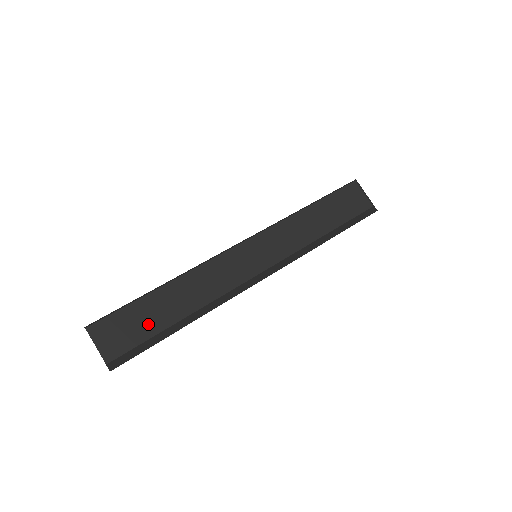
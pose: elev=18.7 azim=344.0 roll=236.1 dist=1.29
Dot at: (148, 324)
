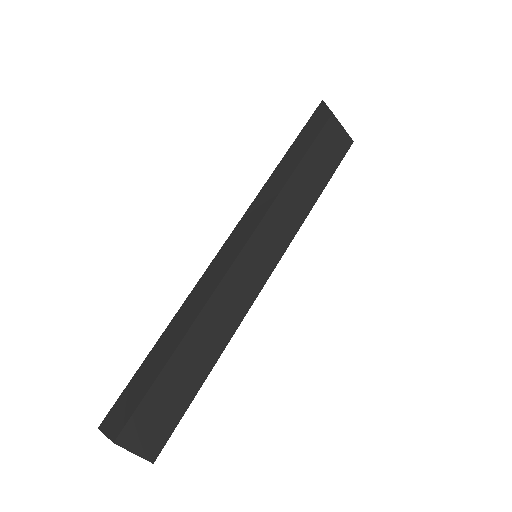
Dot at: (178, 398)
